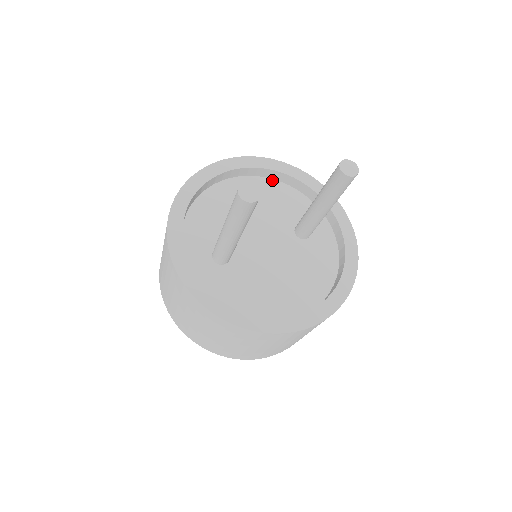
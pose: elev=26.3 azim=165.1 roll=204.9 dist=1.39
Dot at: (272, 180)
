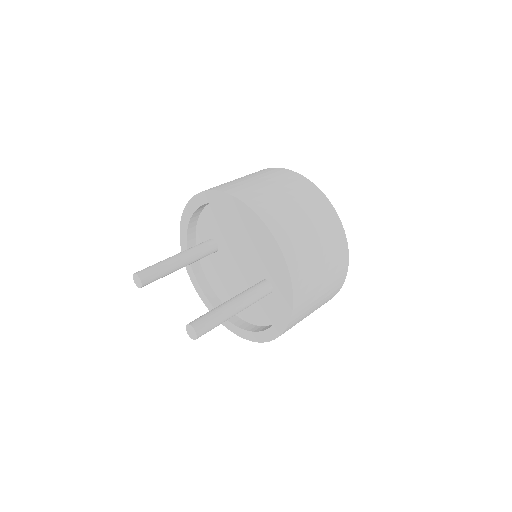
Dot at: occluded
